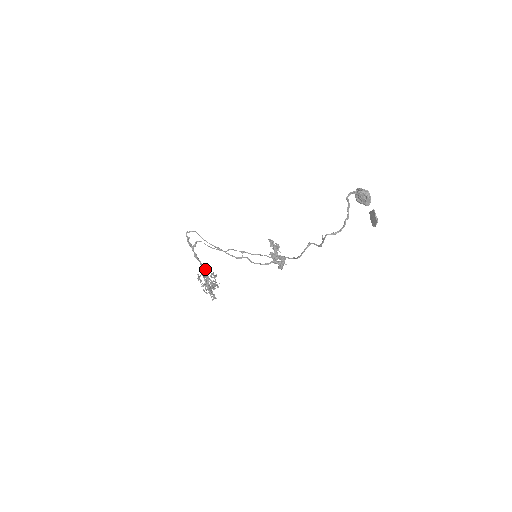
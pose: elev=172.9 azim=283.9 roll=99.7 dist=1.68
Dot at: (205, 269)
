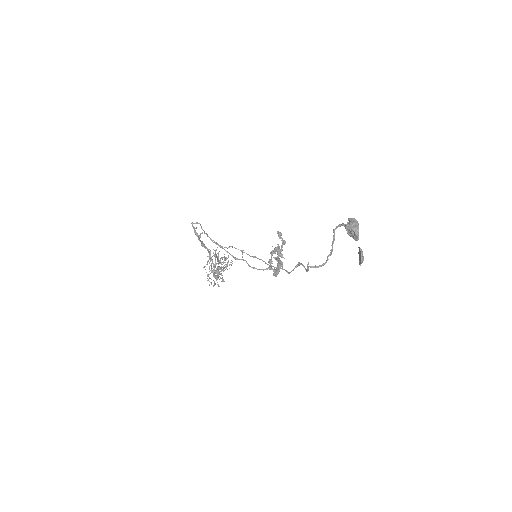
Dot at: (215, 253)
